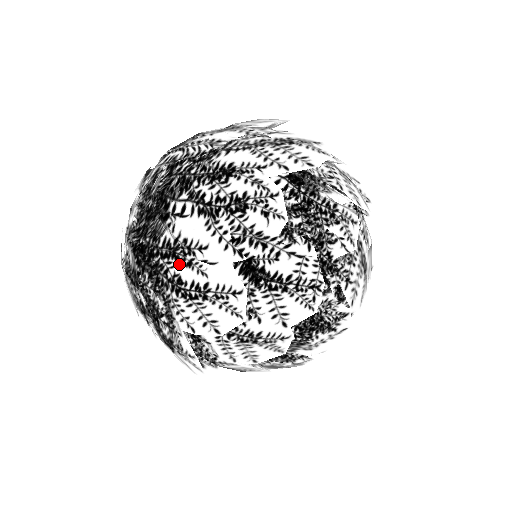
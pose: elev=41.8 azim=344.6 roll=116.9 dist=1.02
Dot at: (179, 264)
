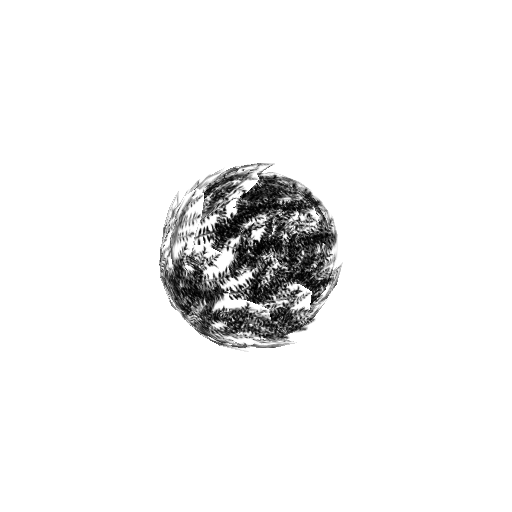
Dot at: (214, 325)
